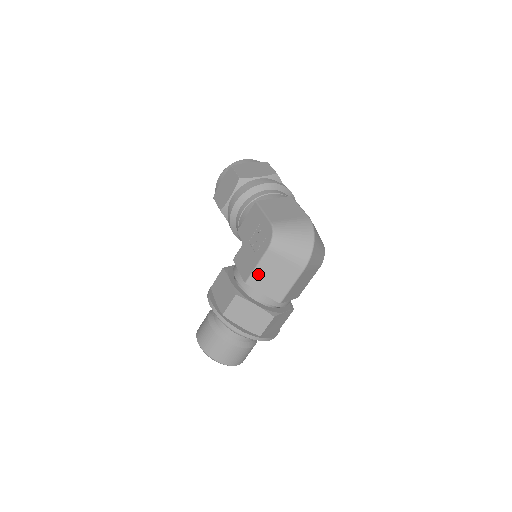
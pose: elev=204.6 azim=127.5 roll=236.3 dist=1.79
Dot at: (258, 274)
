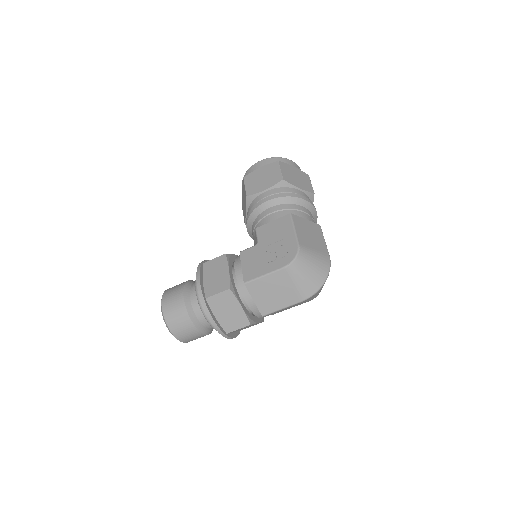
Dot at: (261, 282)
